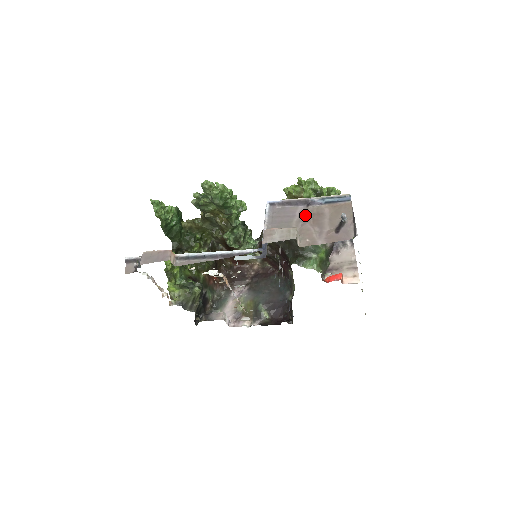
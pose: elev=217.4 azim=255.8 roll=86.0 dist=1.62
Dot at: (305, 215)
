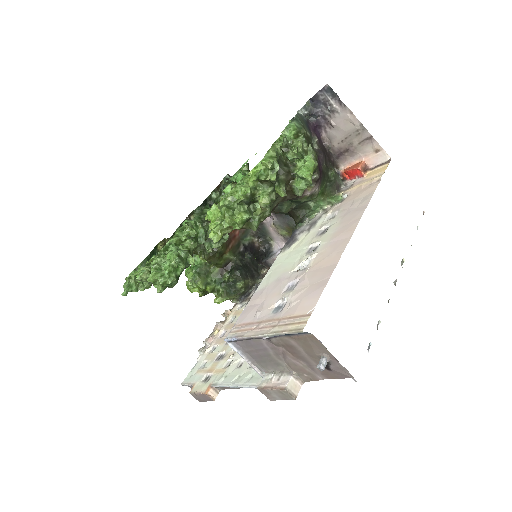
Dot at: (276, 347)
